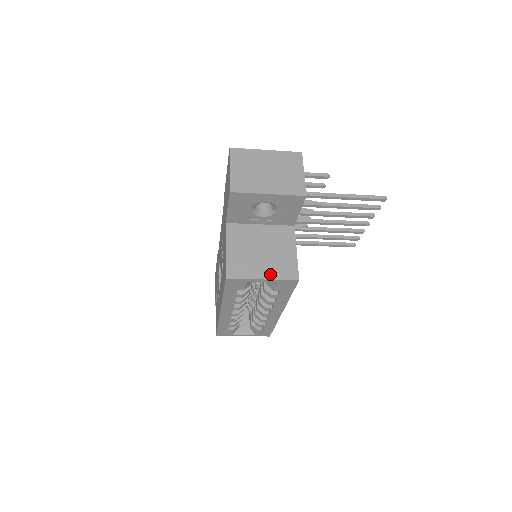
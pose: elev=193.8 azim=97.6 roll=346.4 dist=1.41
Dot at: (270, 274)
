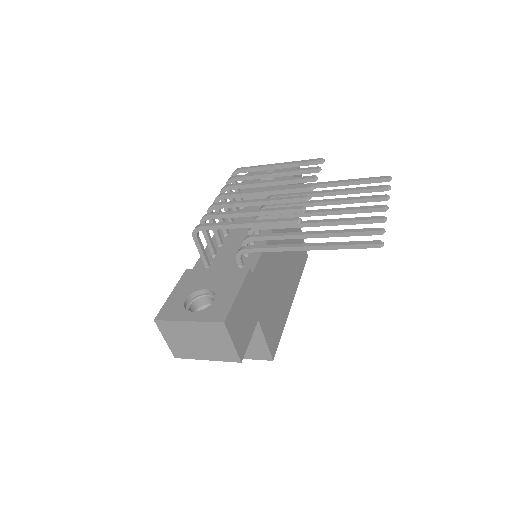
Dot at: (247, 356)
